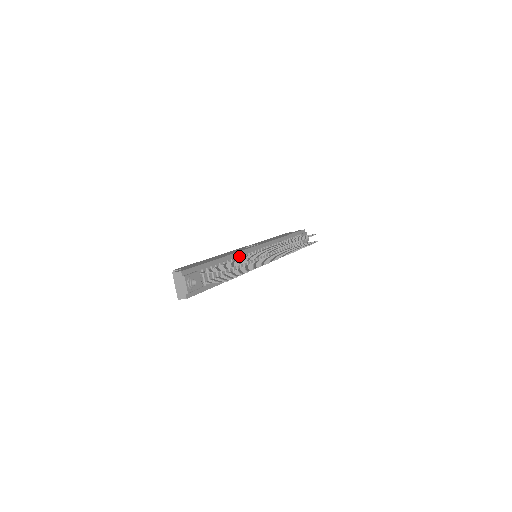
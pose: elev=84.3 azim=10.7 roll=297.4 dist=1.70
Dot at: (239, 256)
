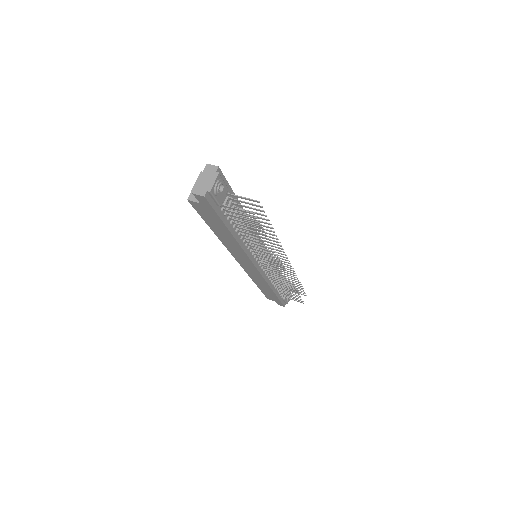
Dot at: (253, 230)
